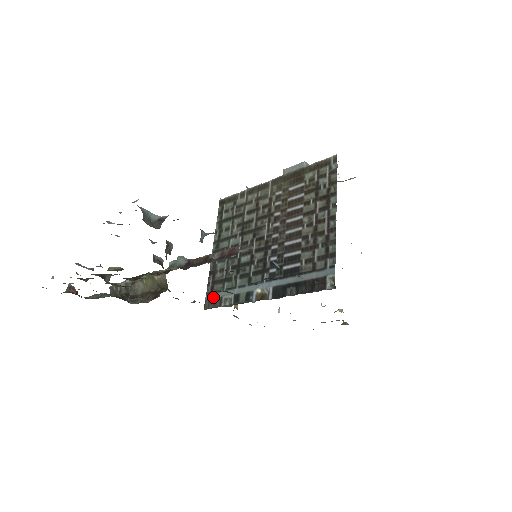
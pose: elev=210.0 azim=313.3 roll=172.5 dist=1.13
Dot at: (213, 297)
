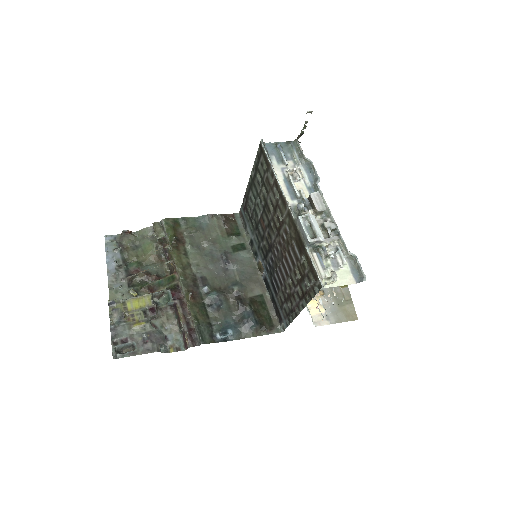
Dot at: (243, 216)
